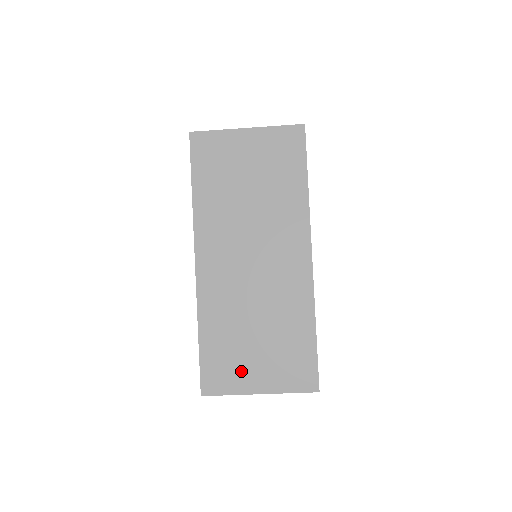
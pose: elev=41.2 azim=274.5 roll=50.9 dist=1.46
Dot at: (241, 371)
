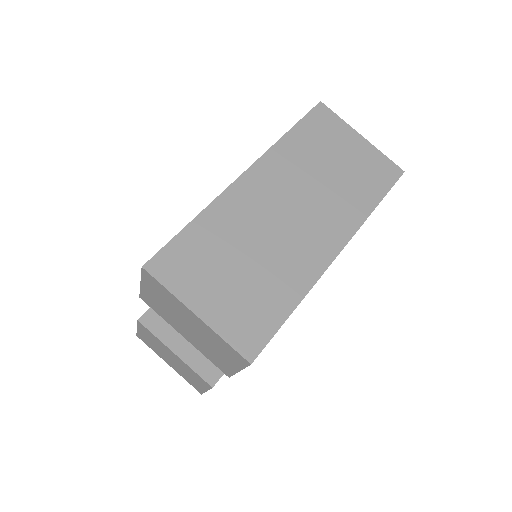
Dot at: (199, 281)
